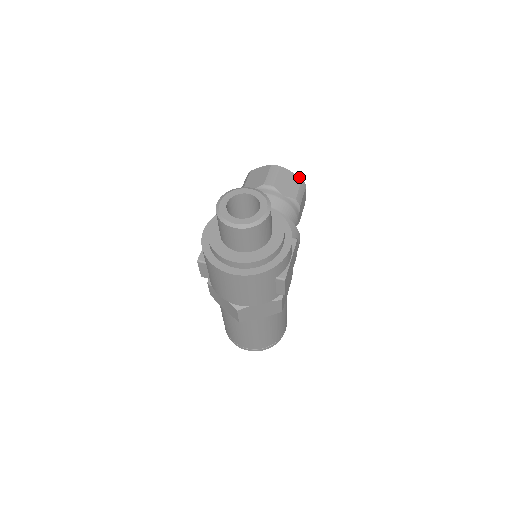
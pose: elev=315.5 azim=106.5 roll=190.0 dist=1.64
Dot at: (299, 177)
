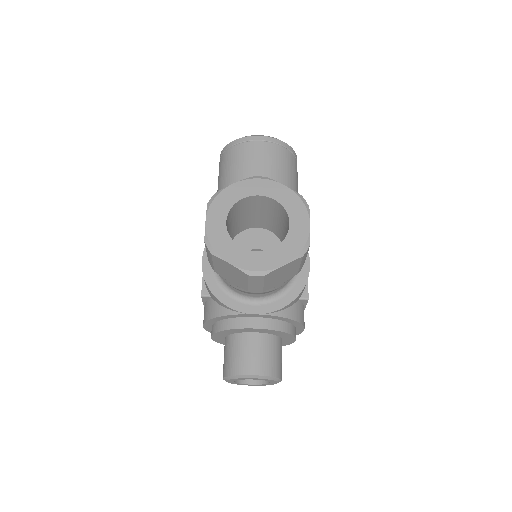
Dot at: (297, 259)
